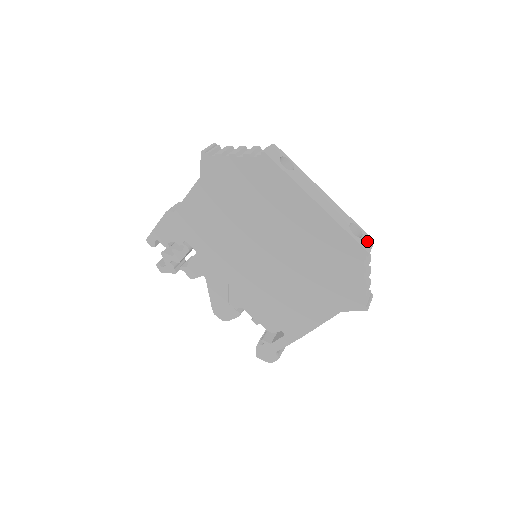
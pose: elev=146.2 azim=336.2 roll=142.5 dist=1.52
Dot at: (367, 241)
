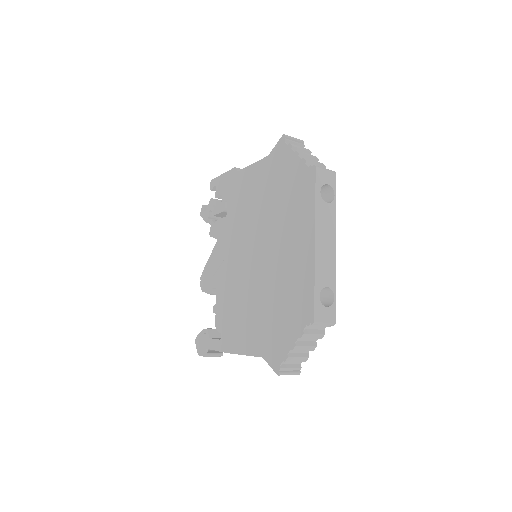
Dot at: (327, 315)
